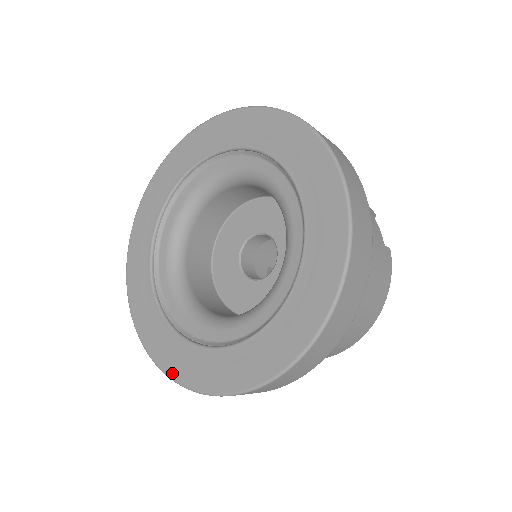
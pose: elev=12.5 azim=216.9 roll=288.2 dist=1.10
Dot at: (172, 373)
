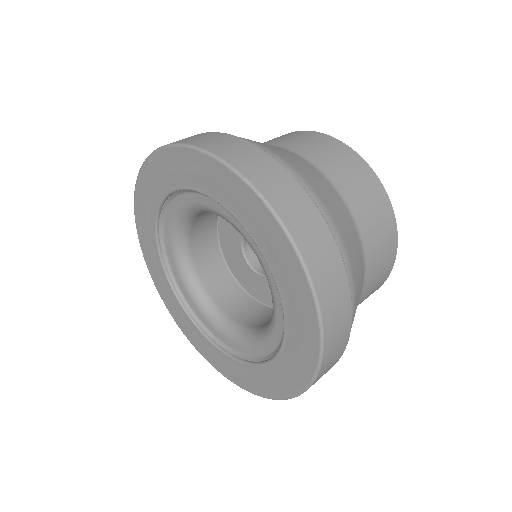
Dot at: (141, 241)
